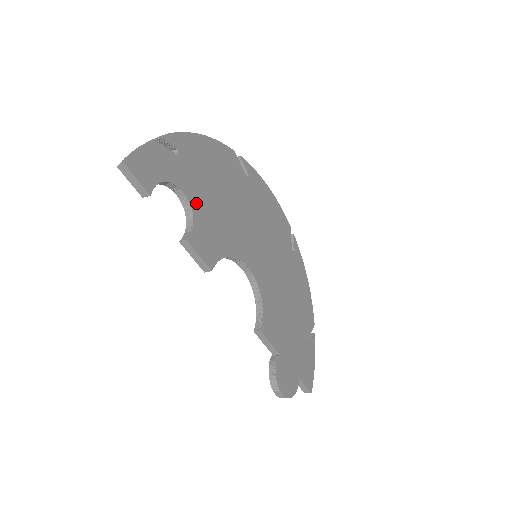
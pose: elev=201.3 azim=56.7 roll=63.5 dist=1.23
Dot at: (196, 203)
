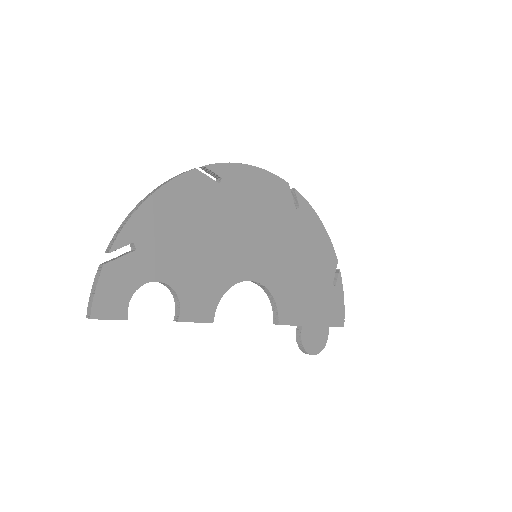
Dot at: (174, 277)
